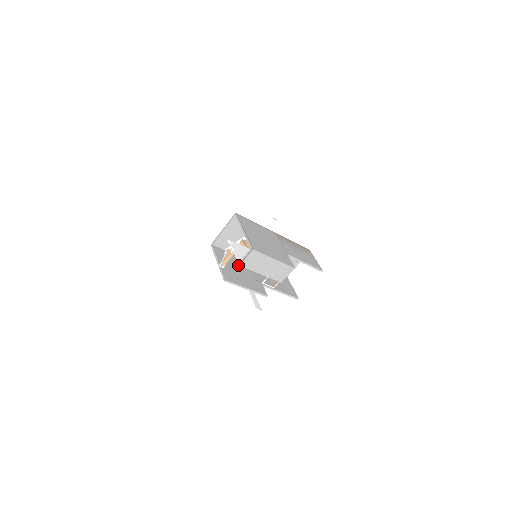
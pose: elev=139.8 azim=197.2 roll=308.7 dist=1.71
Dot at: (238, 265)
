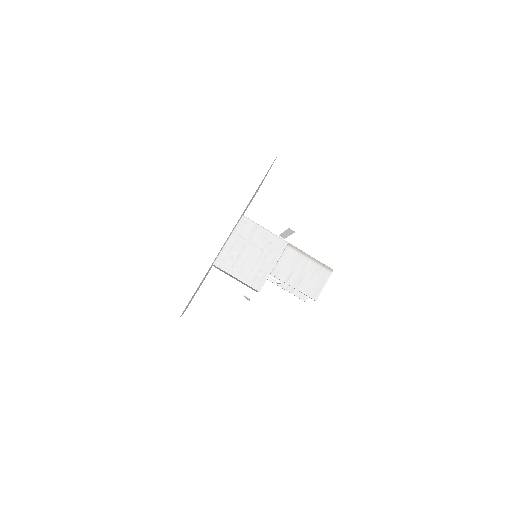
Dot at: occluded
